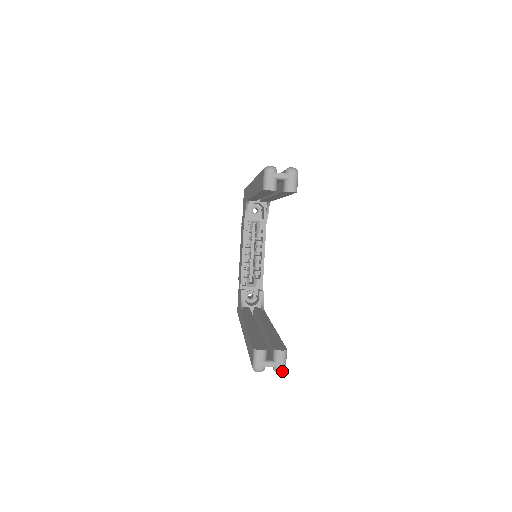
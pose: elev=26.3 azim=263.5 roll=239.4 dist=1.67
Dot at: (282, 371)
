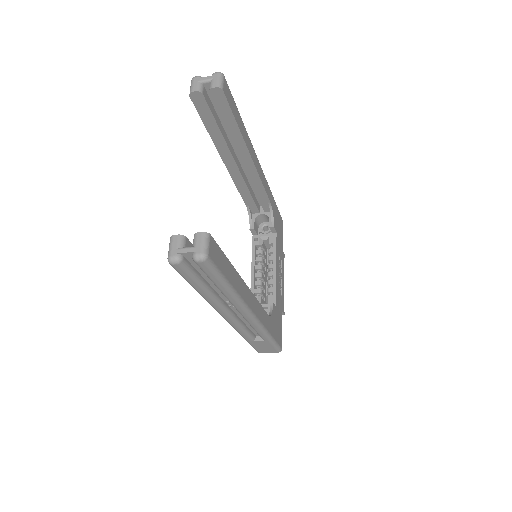
Dot at: (201, 257)
